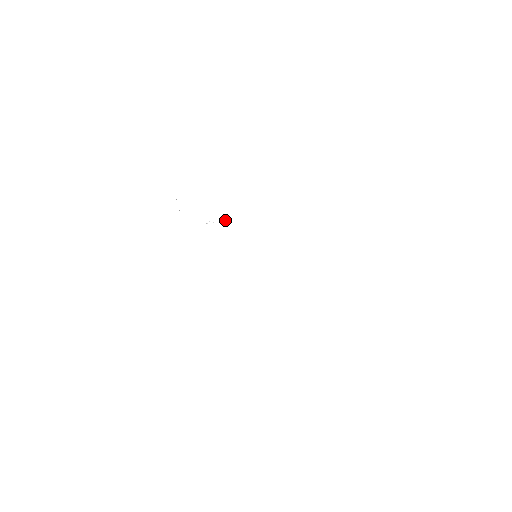
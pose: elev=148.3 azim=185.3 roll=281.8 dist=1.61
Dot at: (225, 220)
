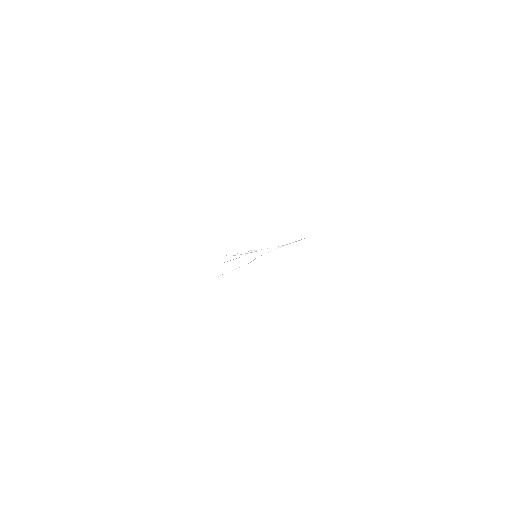
Dot at: occluded
